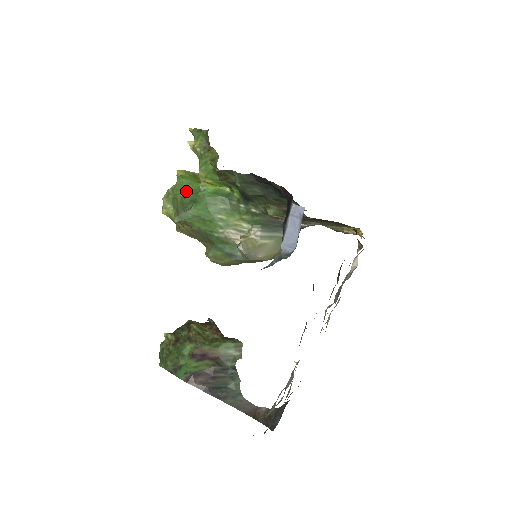
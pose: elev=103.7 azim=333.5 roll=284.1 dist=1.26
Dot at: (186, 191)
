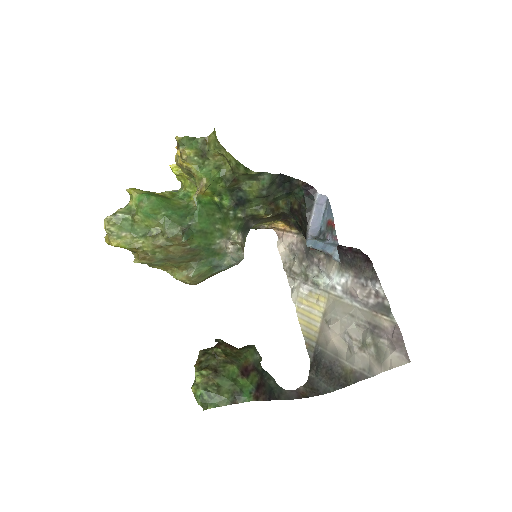
Dot at: (165, 208)
